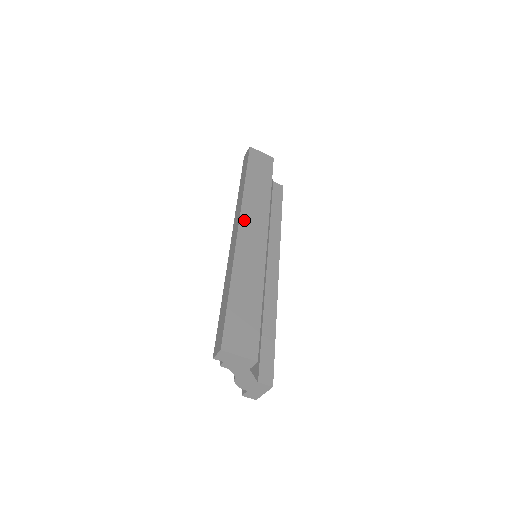
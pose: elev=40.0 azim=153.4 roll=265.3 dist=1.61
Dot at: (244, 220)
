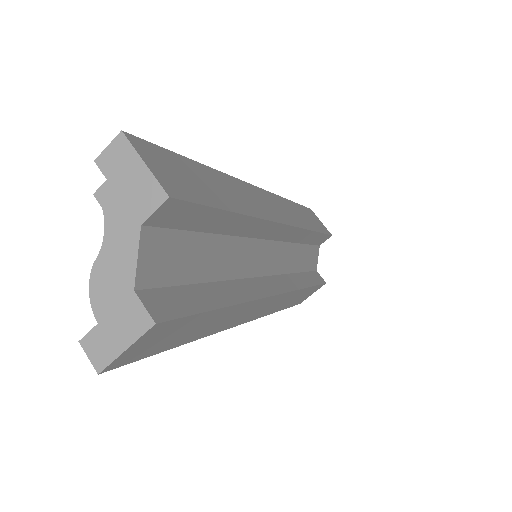
Dot at: (269, 195)
